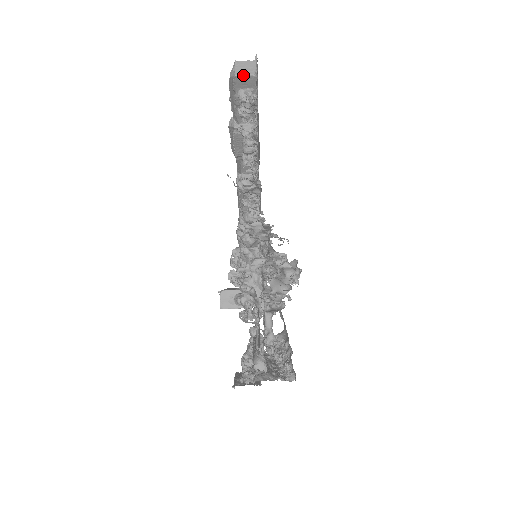
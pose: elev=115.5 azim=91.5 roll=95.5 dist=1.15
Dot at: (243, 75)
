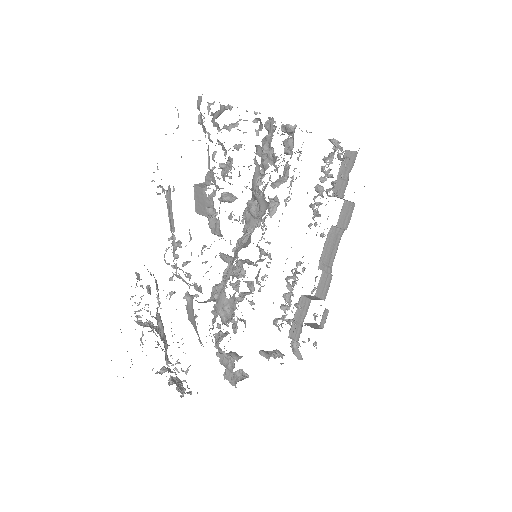
Dot at: (351, 151)
